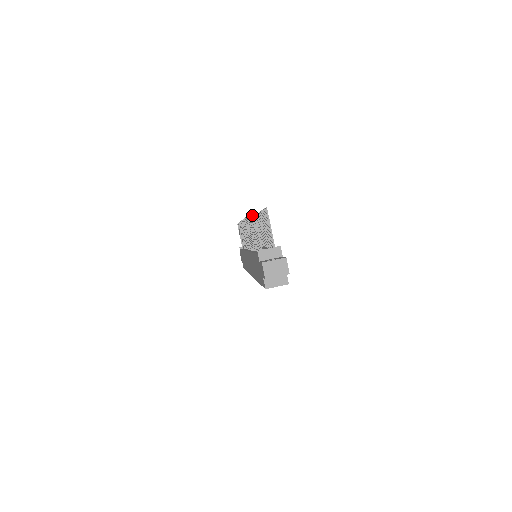
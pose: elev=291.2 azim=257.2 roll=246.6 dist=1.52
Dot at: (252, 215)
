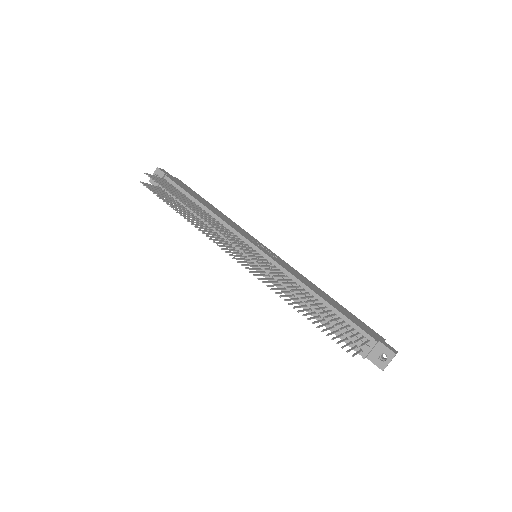
Dot at: occluded
